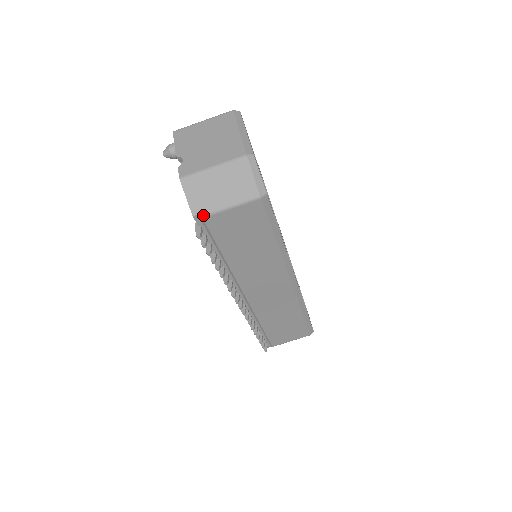
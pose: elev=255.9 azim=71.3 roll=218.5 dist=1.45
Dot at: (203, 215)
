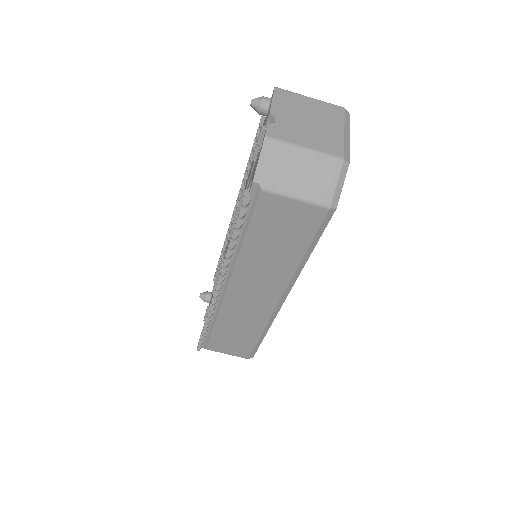
Dot at: (264, 188)
